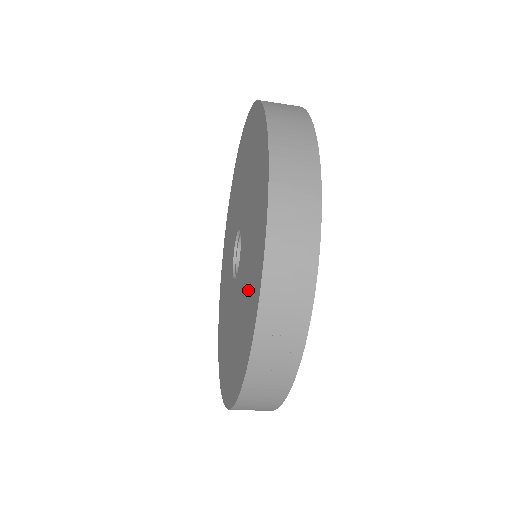
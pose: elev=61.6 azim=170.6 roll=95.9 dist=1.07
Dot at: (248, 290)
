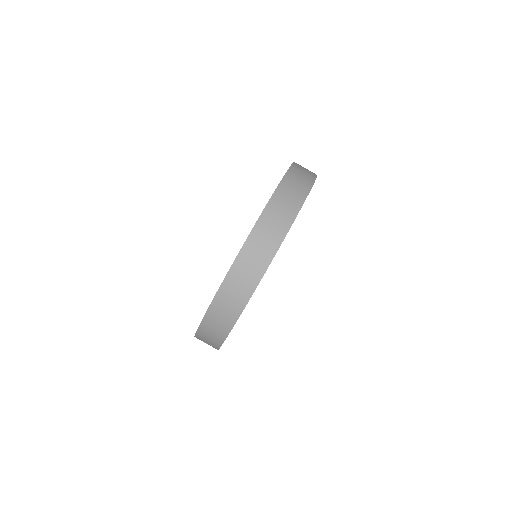
Dot at: occluded
